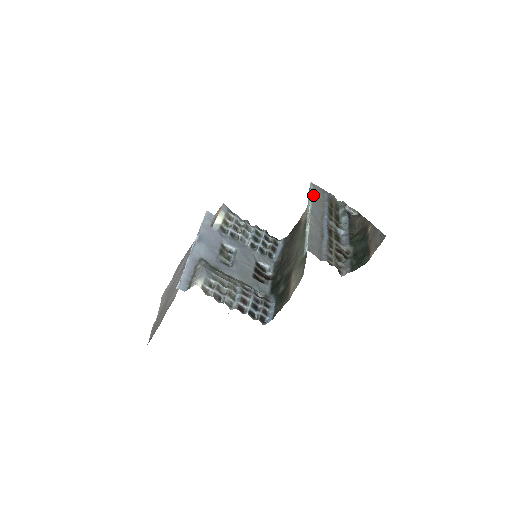
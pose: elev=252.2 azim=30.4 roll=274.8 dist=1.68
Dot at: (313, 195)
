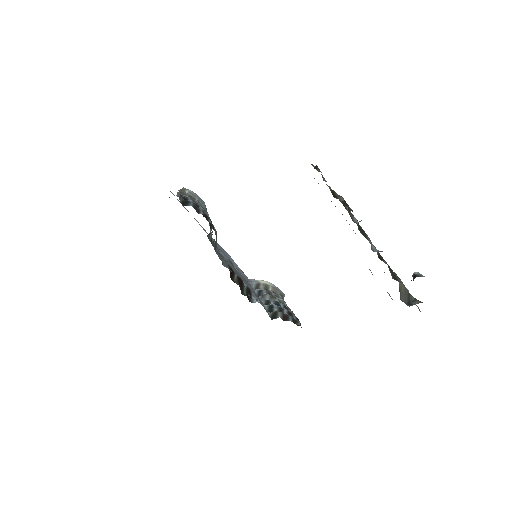
Dot at: occluded
